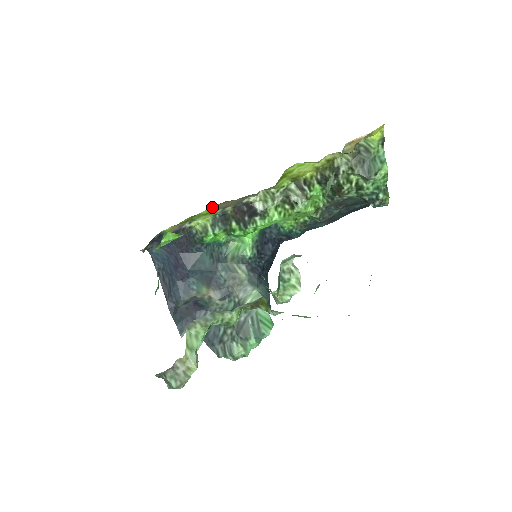
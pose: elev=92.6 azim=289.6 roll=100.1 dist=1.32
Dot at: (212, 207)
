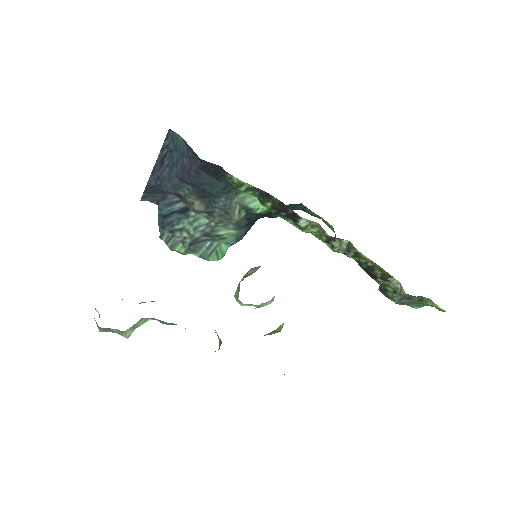
Dot at: occluded
